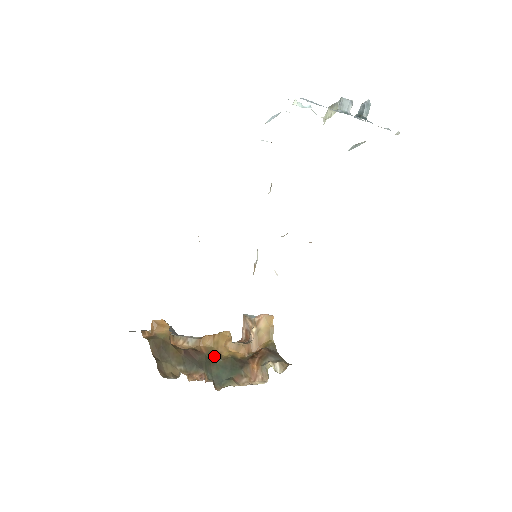
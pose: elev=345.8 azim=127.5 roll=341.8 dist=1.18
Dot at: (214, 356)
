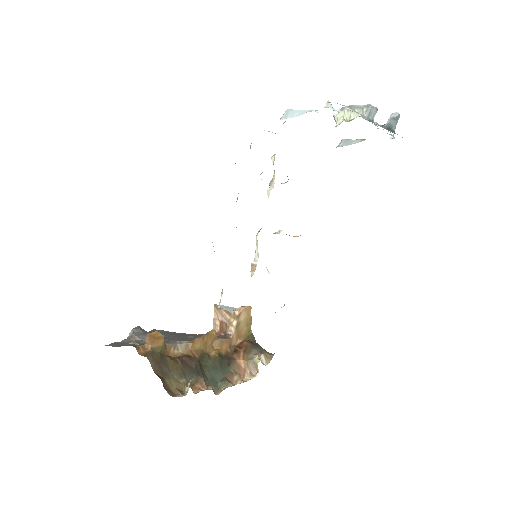
Dot at: (204, 358)
